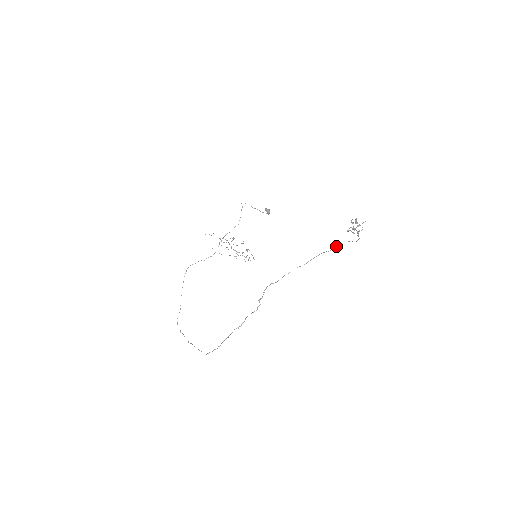
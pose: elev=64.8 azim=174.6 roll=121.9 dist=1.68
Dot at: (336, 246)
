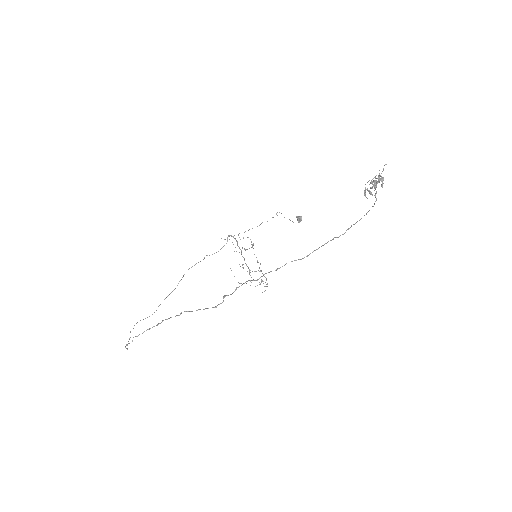
Dot at: (349, 228)
